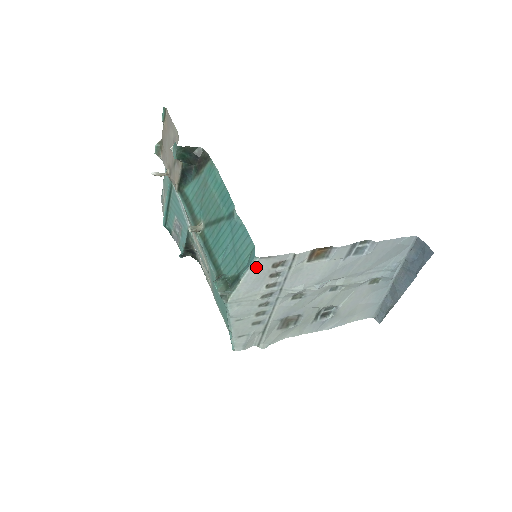
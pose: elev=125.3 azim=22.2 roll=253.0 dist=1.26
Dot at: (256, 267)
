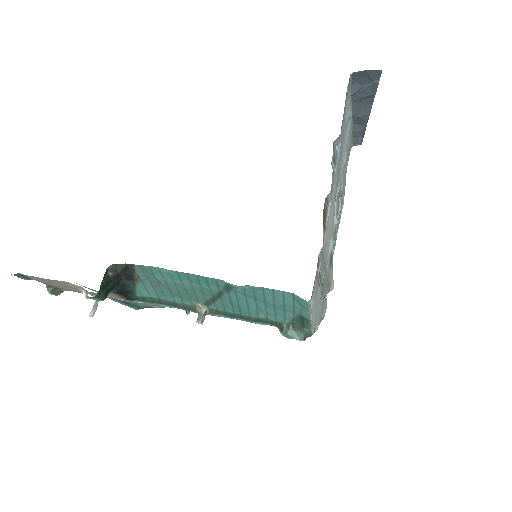
Dot at: (313, 302)
